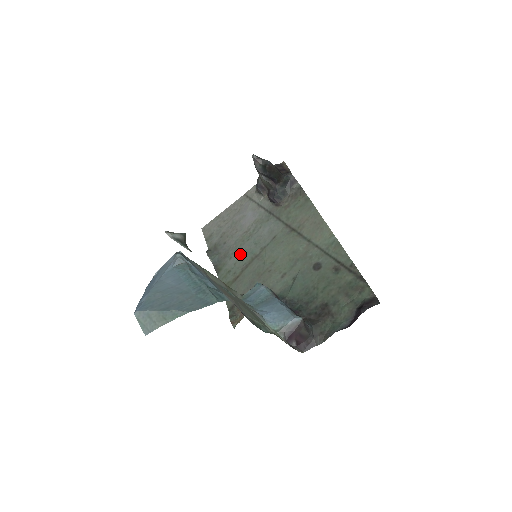
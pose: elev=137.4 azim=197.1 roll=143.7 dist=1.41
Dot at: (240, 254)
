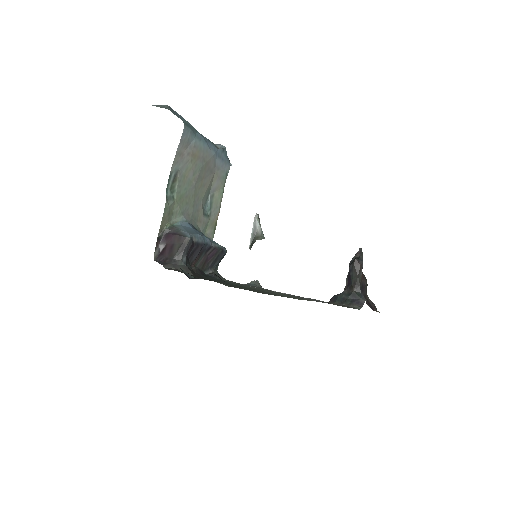
Dot at: occluded
